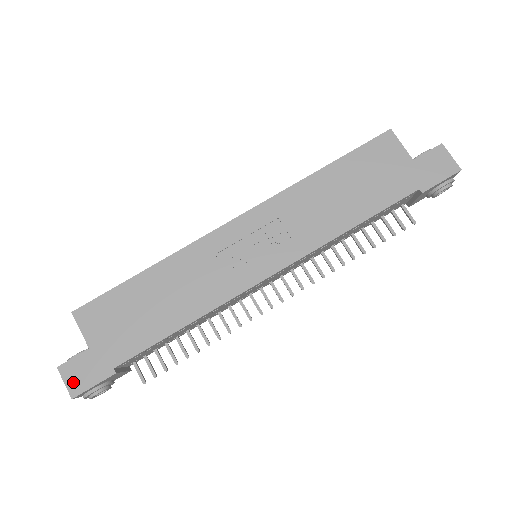
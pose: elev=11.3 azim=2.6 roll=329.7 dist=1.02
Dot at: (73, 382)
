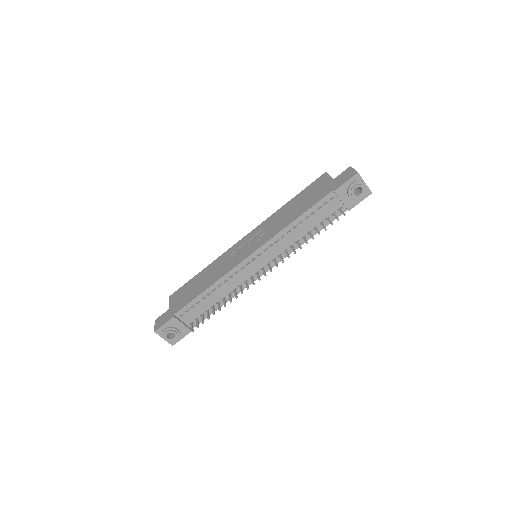
Dot at: (158, 325)
